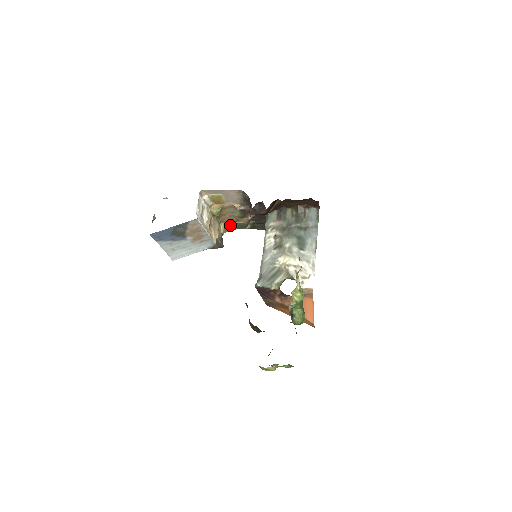
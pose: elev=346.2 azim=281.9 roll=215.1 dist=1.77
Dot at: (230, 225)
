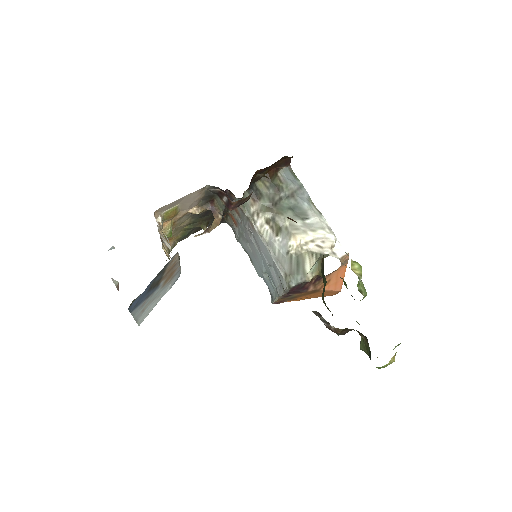
Dot at: (172, 242)
